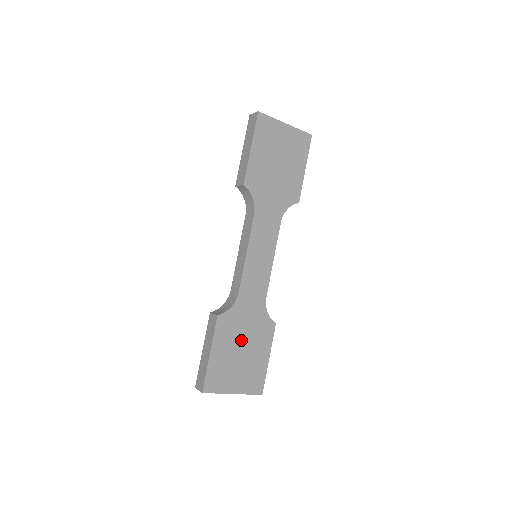
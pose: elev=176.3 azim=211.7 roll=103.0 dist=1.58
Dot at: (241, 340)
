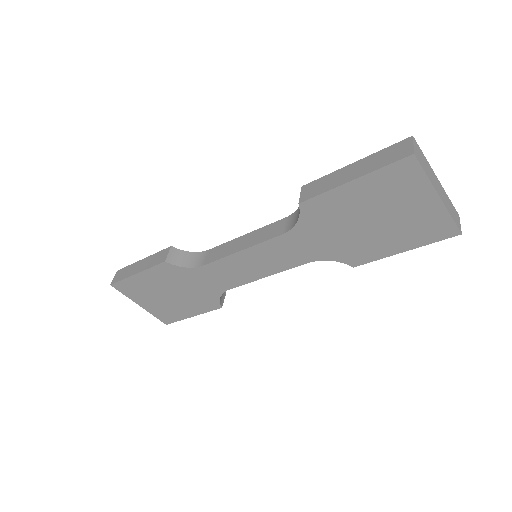
Dot at: (175, 289)
